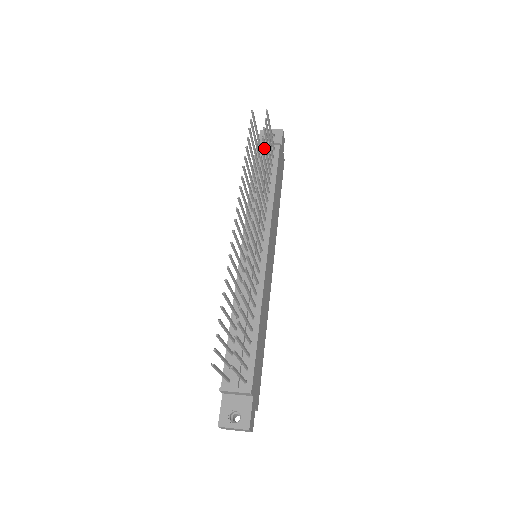
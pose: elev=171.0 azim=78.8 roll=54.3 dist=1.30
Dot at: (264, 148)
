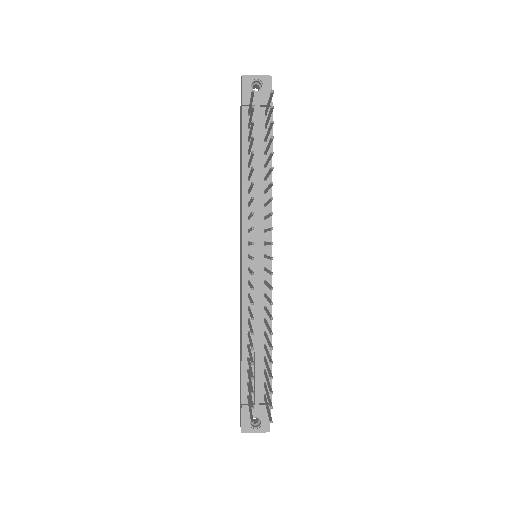
Dot at: (269, 143)
